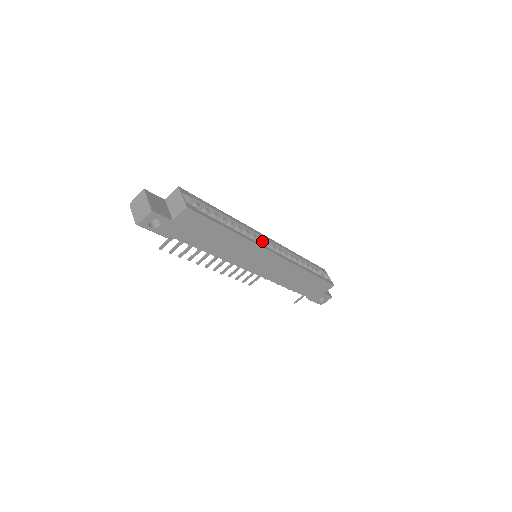
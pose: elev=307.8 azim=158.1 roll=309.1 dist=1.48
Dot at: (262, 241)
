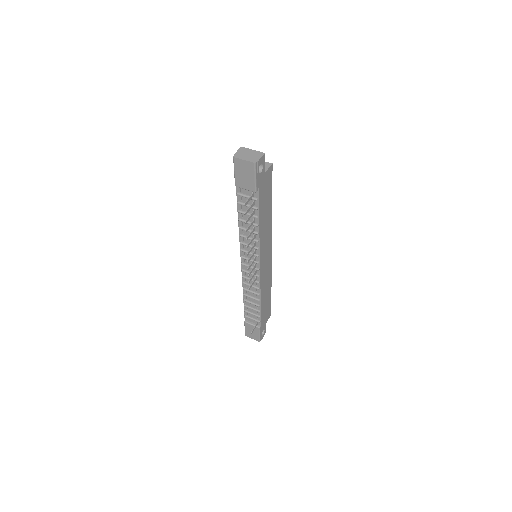
Dot at: occluded
